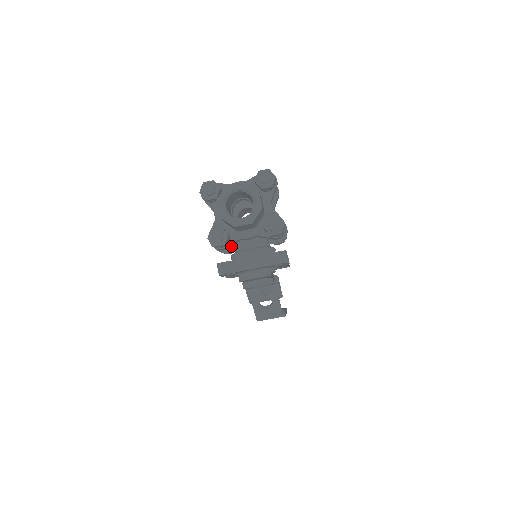
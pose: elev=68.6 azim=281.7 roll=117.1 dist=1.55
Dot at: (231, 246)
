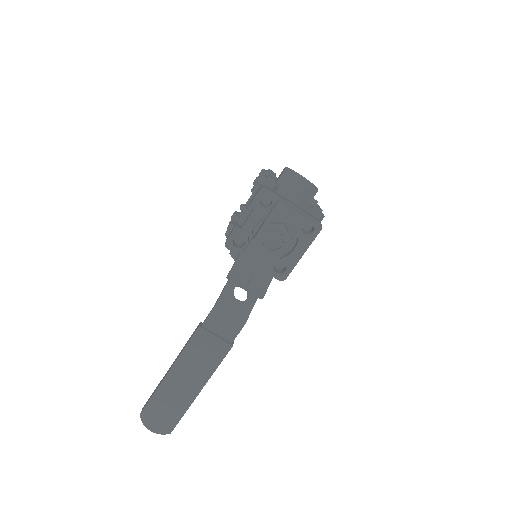
Dot at: occluded
